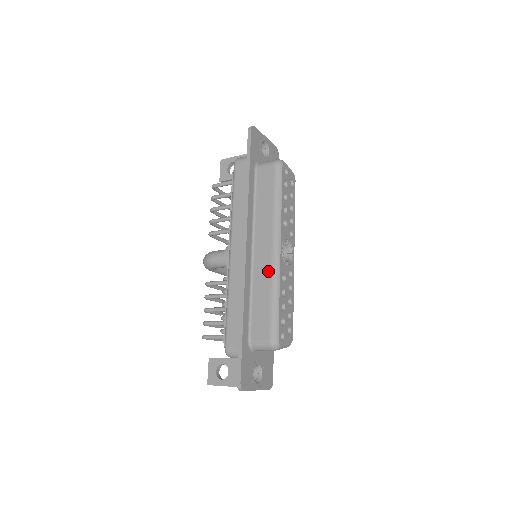
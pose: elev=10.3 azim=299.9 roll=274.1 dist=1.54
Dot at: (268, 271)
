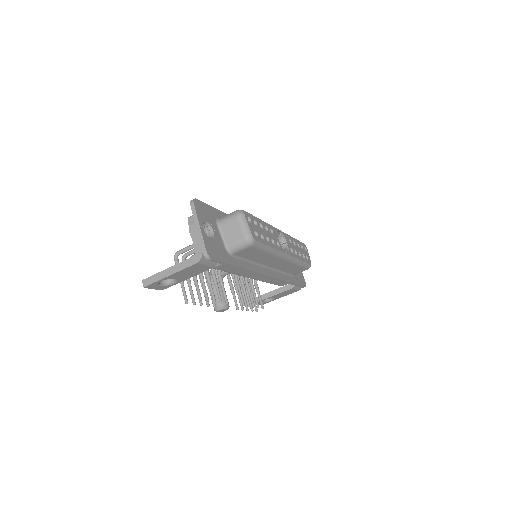
Dot at: occluded
